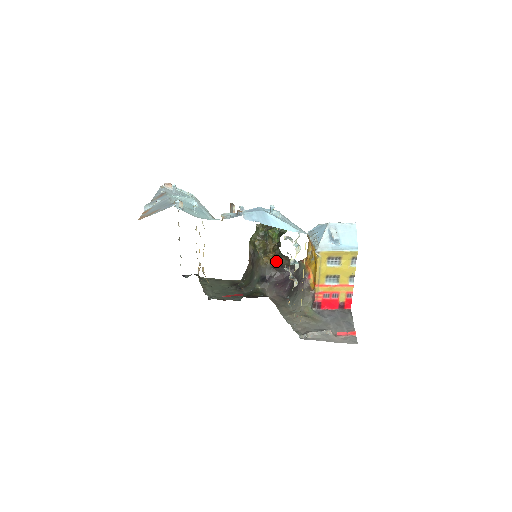
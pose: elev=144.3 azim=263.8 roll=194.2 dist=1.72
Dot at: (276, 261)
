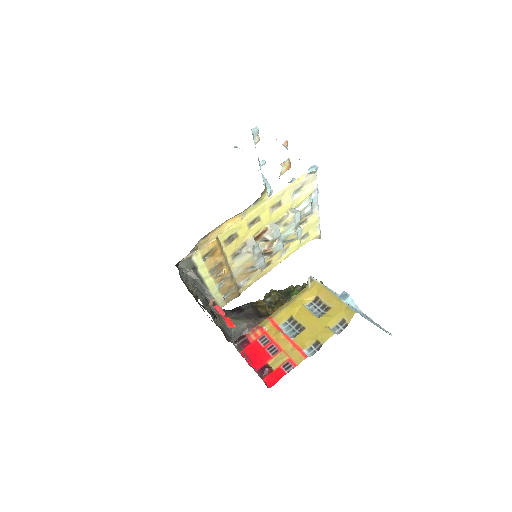
Dot at: (267, 314)
